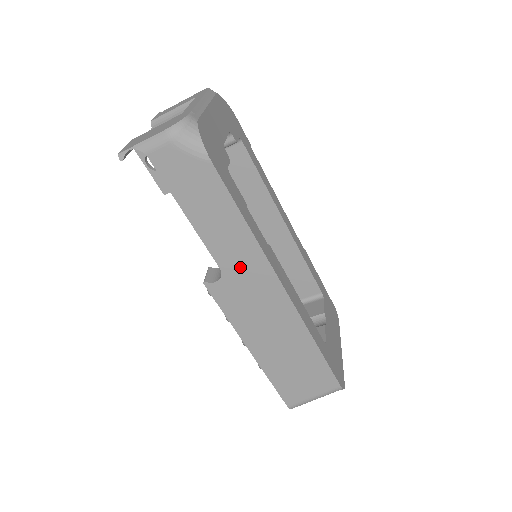
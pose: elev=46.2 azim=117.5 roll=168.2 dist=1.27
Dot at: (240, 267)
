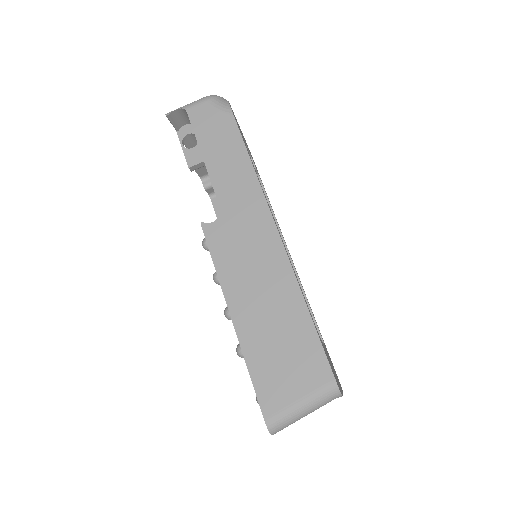
Dot at: (239, 206)
